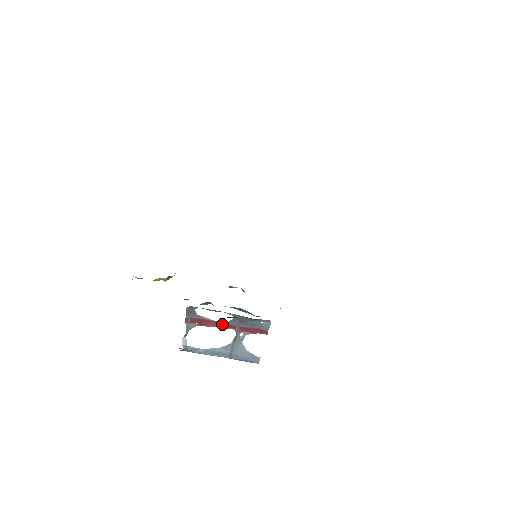
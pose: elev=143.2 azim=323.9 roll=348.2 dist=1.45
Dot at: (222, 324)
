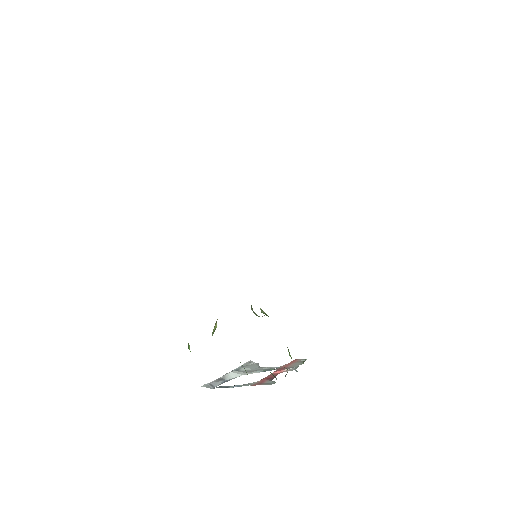
Dot at: (277, 374)
